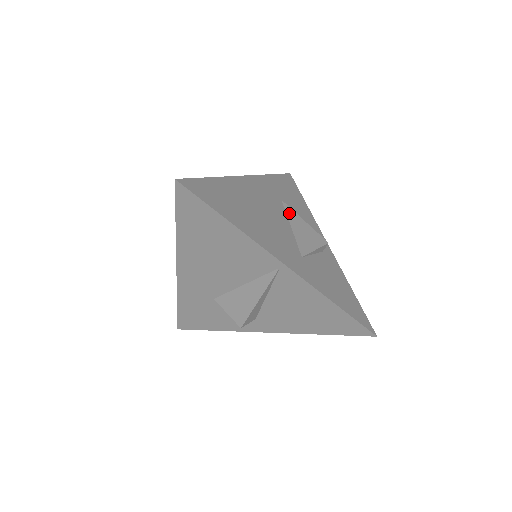
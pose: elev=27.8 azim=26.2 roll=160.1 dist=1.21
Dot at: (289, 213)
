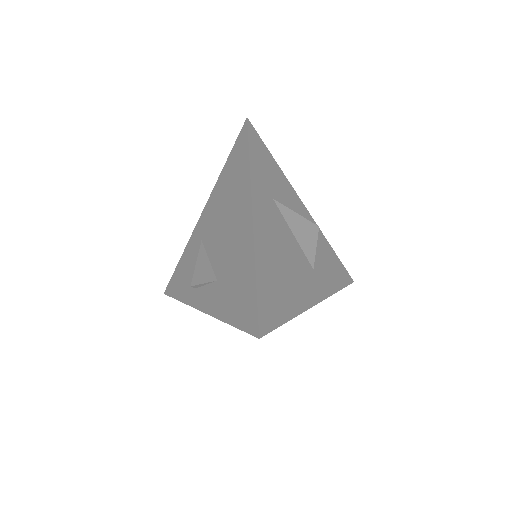
Dot at: (285, 215)
